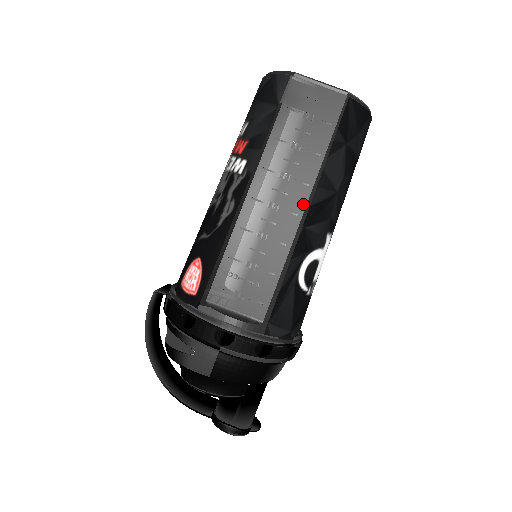
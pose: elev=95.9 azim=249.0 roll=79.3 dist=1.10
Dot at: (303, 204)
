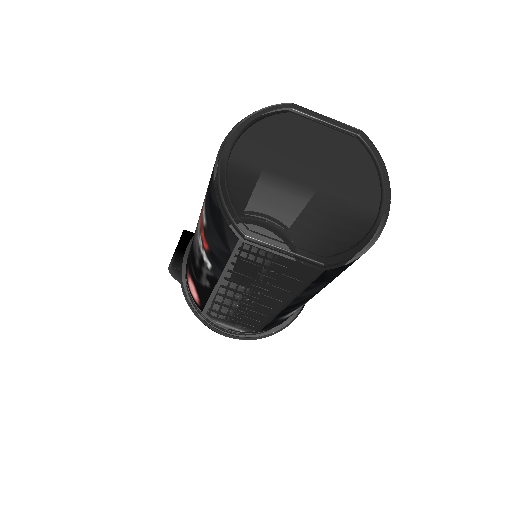
Dot at: (278, 307)
